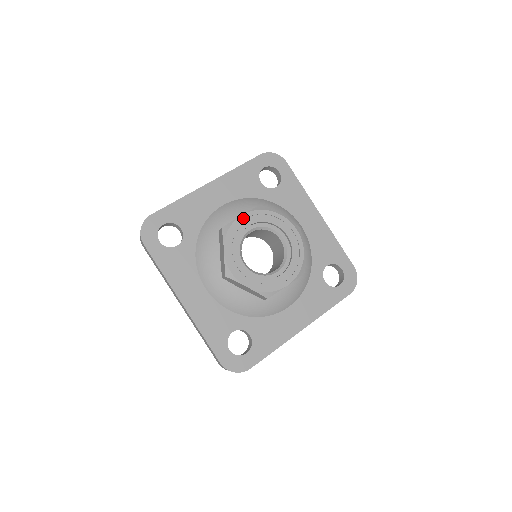
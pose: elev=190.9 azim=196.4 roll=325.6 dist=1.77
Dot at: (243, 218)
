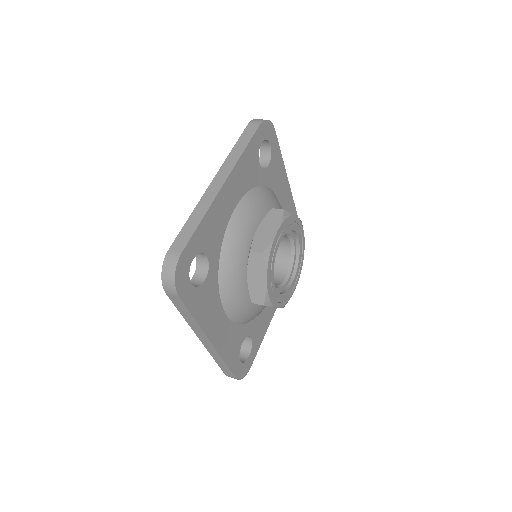
Dot at: (278, 235)
